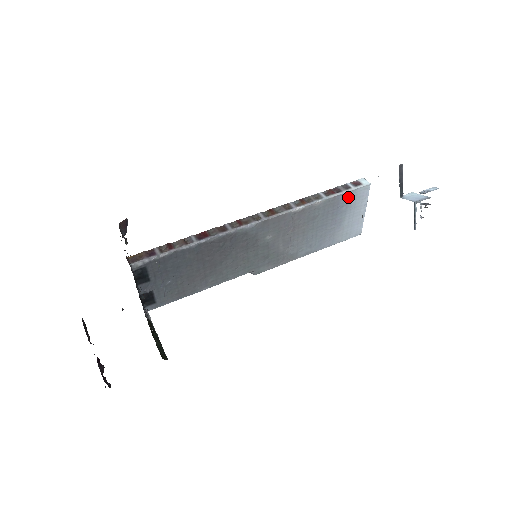
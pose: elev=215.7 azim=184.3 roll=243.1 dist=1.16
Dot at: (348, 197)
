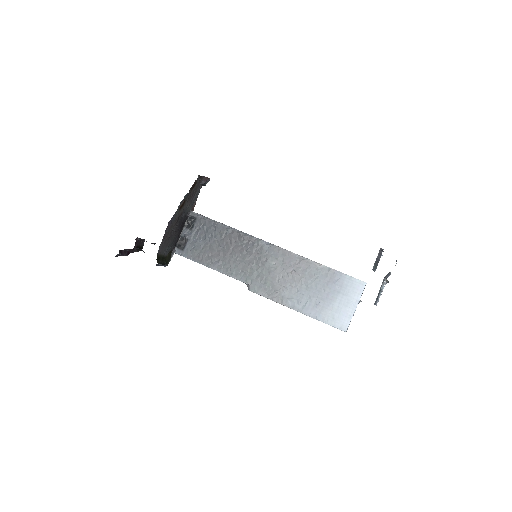
Dot at: (345, 280)
